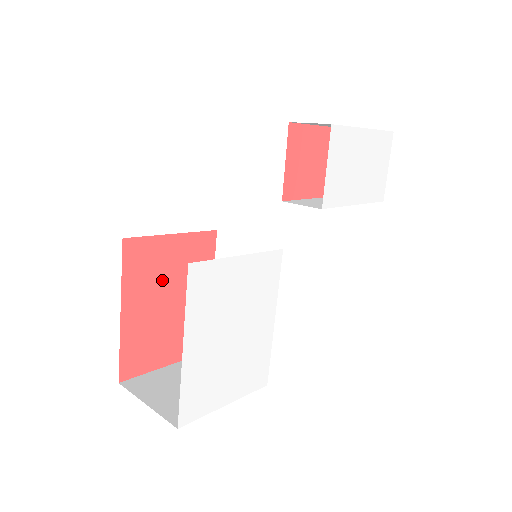
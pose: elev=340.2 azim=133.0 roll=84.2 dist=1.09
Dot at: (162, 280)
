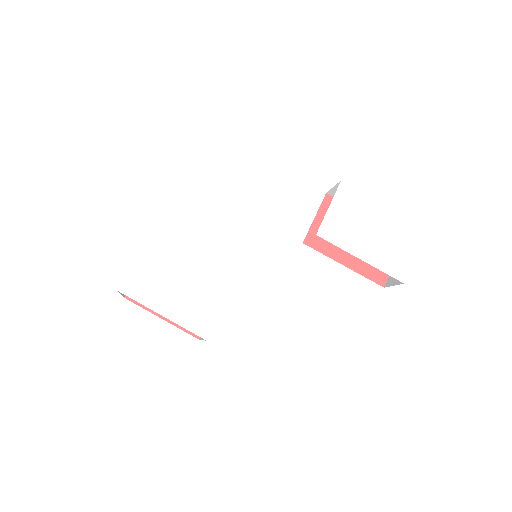
Dot at: occluded
